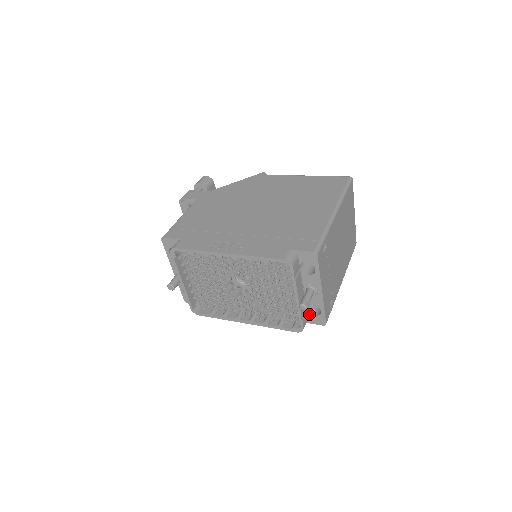
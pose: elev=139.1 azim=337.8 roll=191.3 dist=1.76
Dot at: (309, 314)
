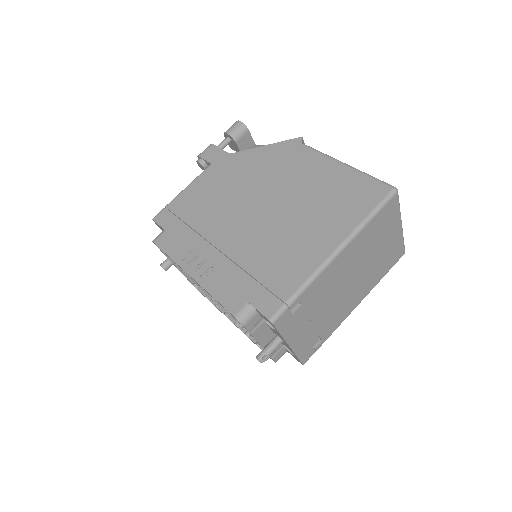
Dot at: (287, 349)
